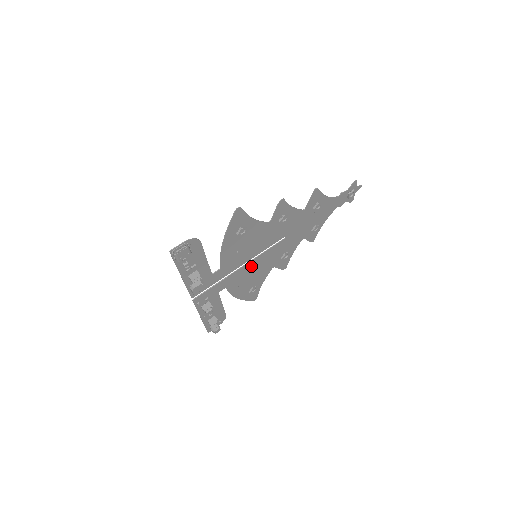
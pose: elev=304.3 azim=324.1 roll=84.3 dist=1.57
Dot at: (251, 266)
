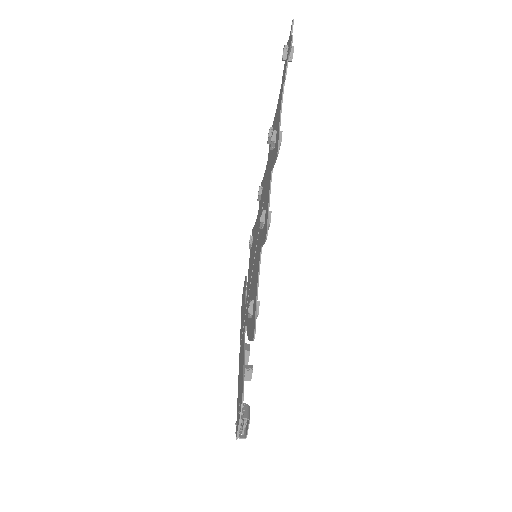
Dot at: (253, 259)
